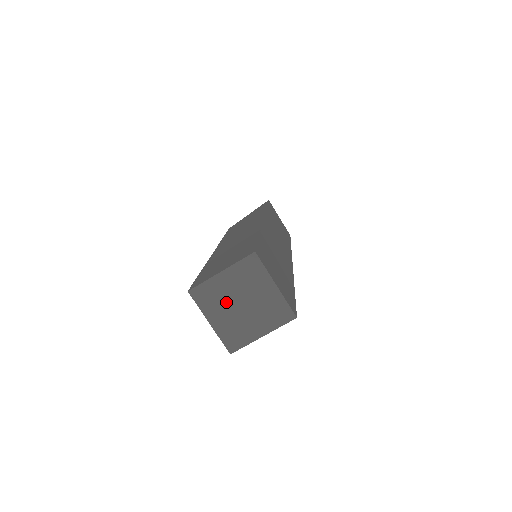
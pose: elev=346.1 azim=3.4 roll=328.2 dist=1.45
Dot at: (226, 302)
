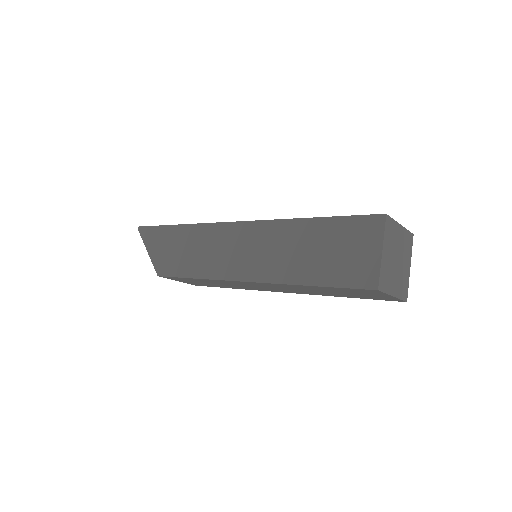
Dot at: (392, 270)
